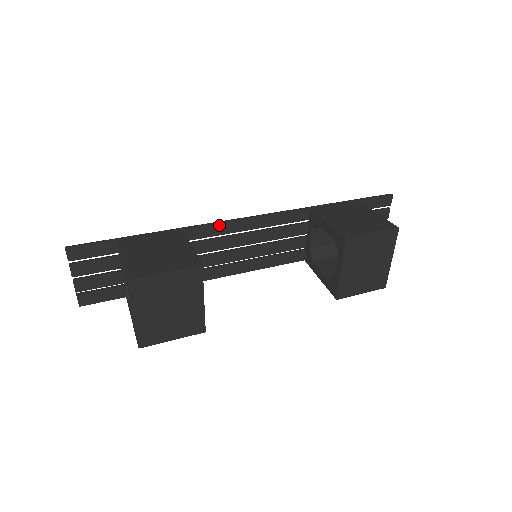
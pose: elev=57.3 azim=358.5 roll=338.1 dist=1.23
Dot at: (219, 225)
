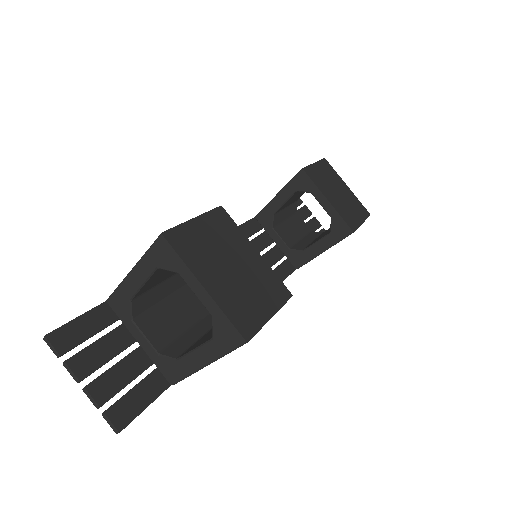
Dot at: occluded
